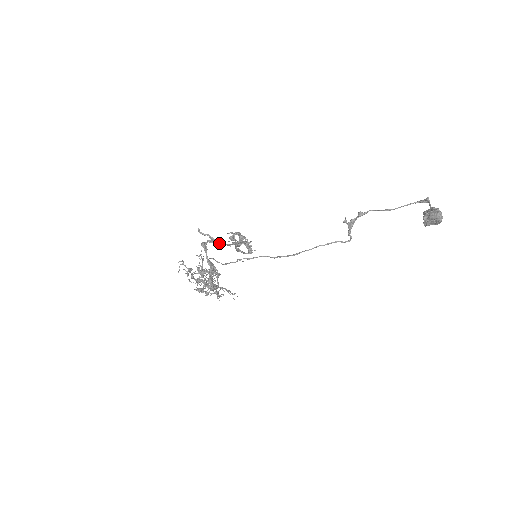
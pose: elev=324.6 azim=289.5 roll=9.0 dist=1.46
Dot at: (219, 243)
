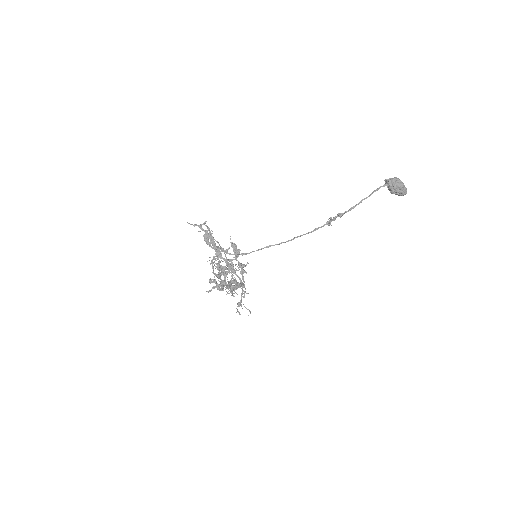
Dot at: occluded
